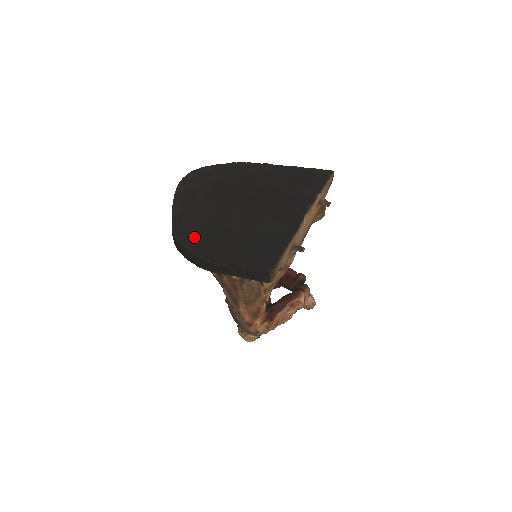
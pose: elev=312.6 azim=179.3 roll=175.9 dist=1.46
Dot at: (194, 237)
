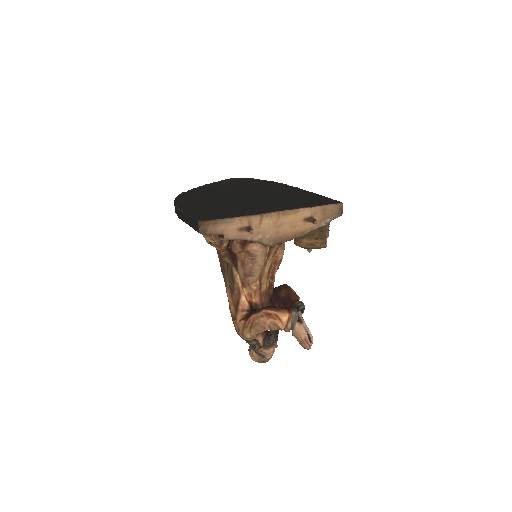
Dot at: (189, 197)
